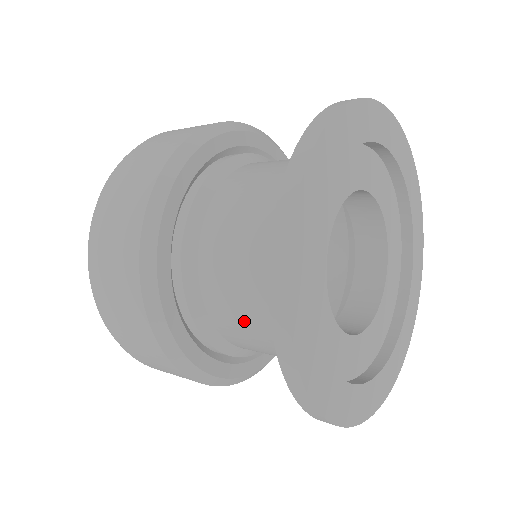
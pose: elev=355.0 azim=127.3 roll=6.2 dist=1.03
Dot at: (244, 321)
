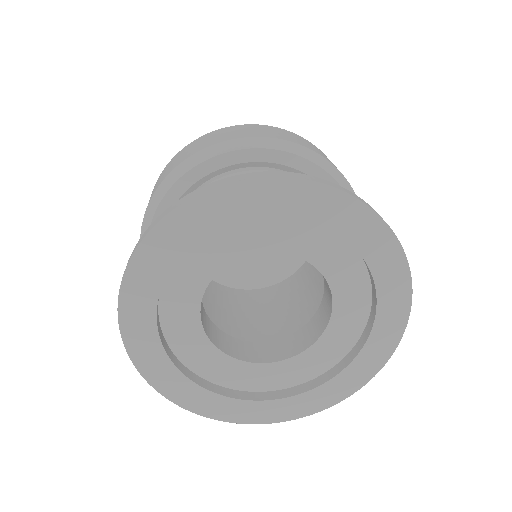
Dot at: occluded
